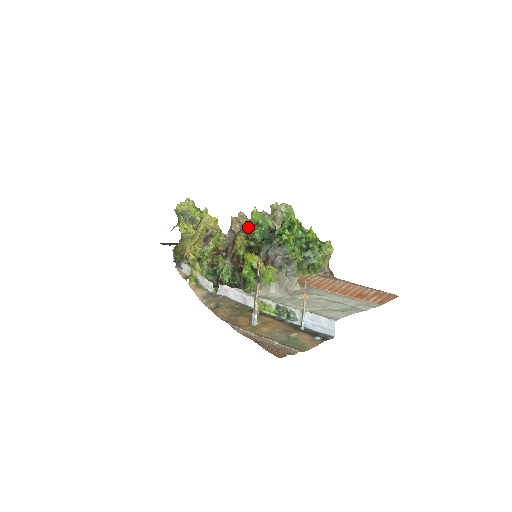
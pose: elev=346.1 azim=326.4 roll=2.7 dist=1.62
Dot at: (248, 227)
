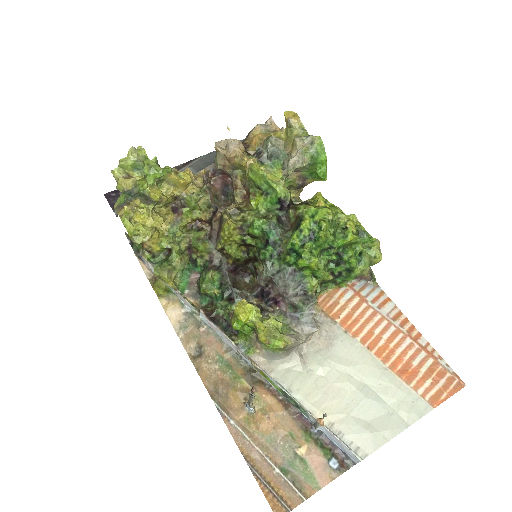
Dot at: (245, 172)
